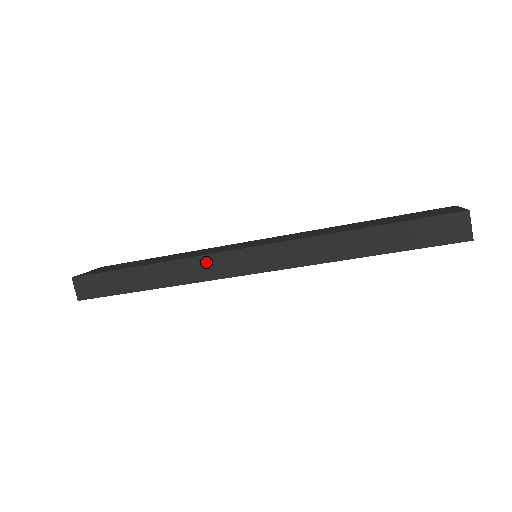
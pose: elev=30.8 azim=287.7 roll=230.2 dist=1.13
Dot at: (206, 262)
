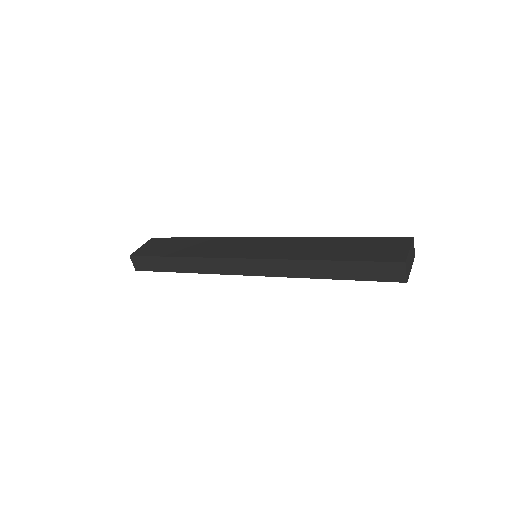
Dot at: (217, 262)
